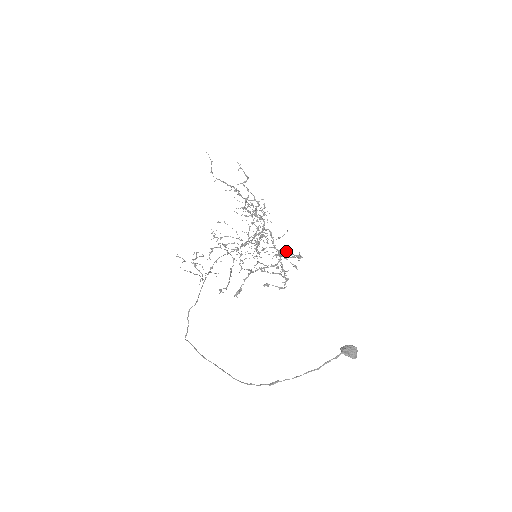
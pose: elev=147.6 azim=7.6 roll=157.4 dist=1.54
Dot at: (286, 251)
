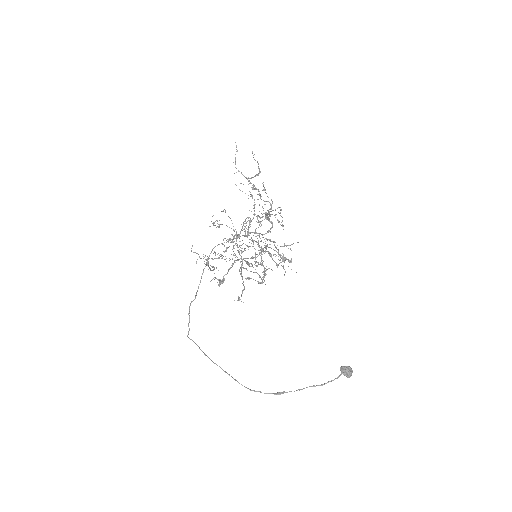
Dot at: (273, 249)
